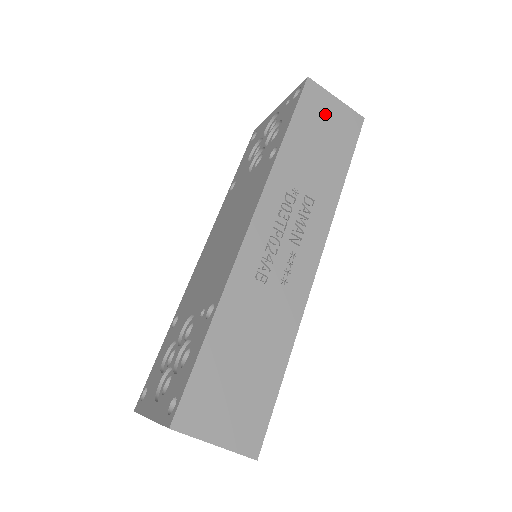
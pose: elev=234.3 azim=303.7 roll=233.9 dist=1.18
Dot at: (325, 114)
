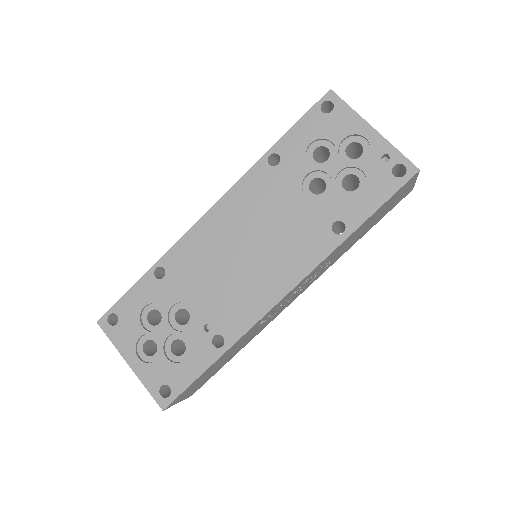
Dot at: occluded
